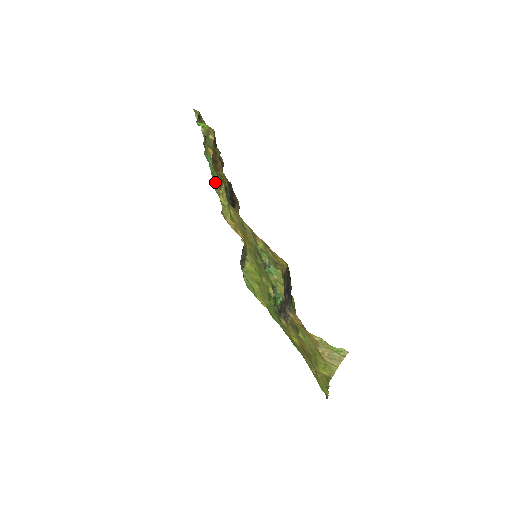
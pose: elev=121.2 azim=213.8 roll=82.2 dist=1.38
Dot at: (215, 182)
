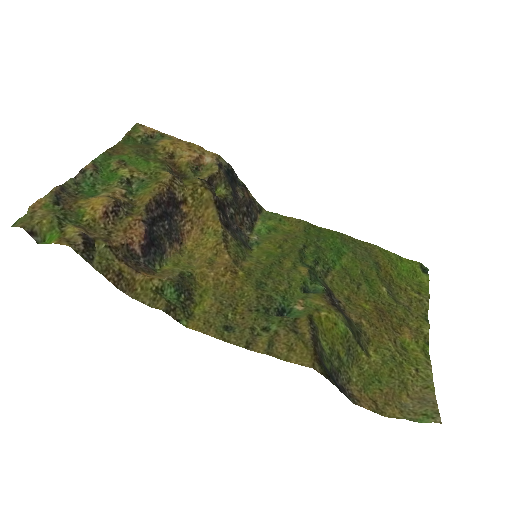
Dot at: (118, 154)
